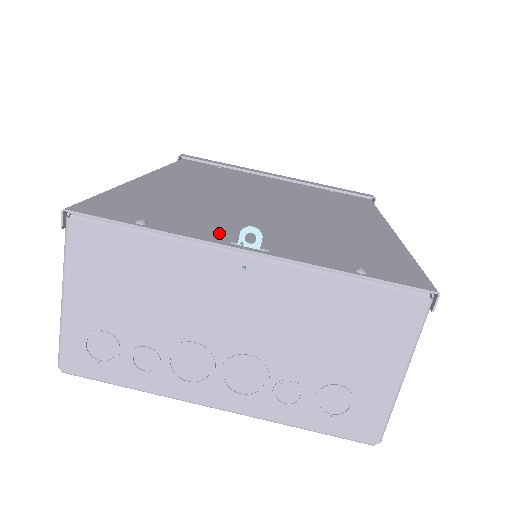
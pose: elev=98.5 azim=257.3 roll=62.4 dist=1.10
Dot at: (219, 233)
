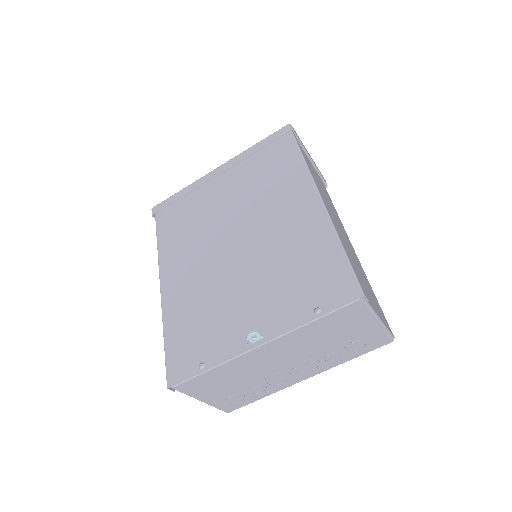
Dot at: (237, 337)
